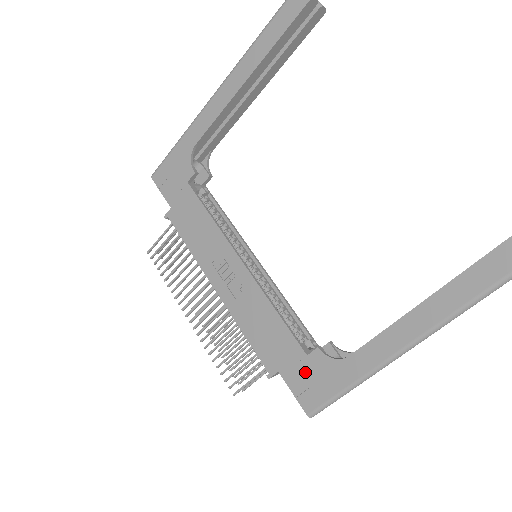
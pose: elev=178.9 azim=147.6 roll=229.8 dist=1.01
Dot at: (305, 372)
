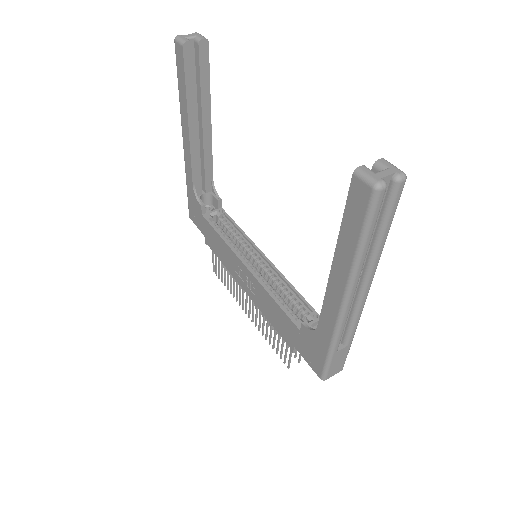
Dot at: (305, 344)
